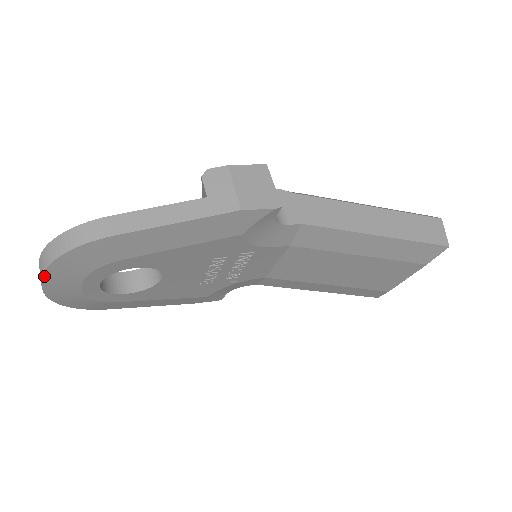
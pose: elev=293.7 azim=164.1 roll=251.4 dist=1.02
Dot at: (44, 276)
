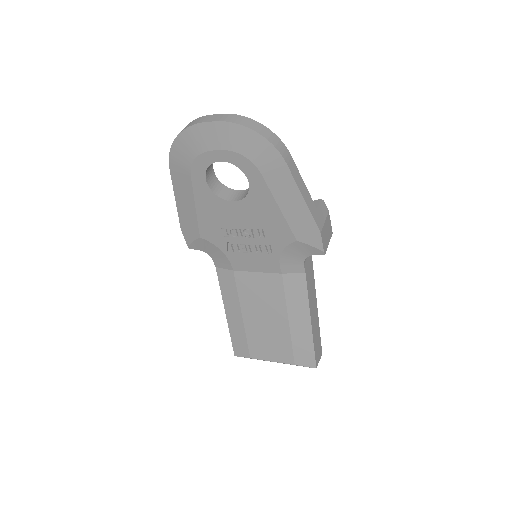
Dot at: (228, 123)
